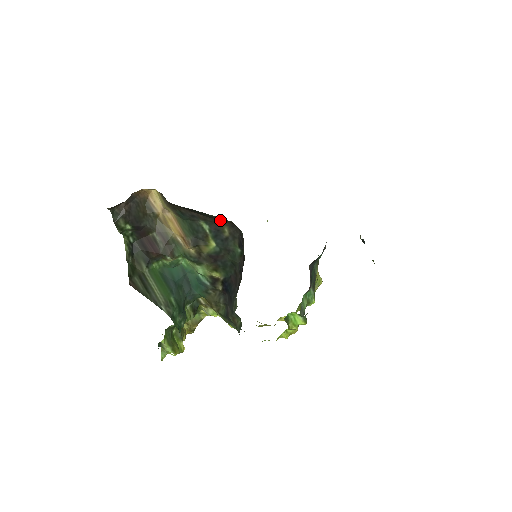
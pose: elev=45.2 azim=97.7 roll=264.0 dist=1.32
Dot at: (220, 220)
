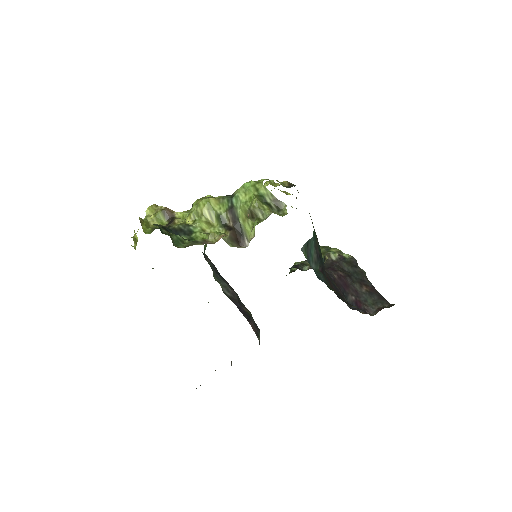
Dot at: occluded
